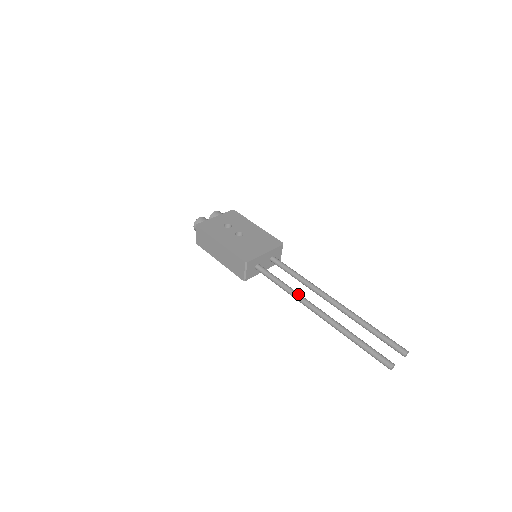
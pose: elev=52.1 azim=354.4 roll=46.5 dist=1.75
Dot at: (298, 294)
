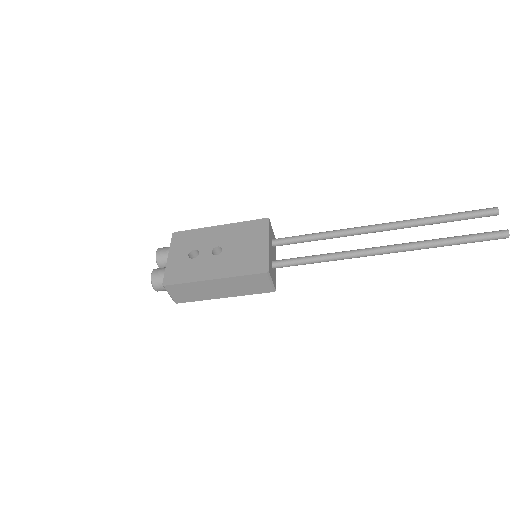
Dot at: (348, 252)
